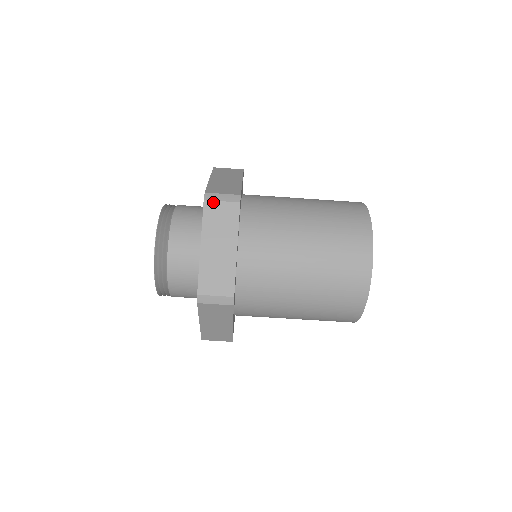
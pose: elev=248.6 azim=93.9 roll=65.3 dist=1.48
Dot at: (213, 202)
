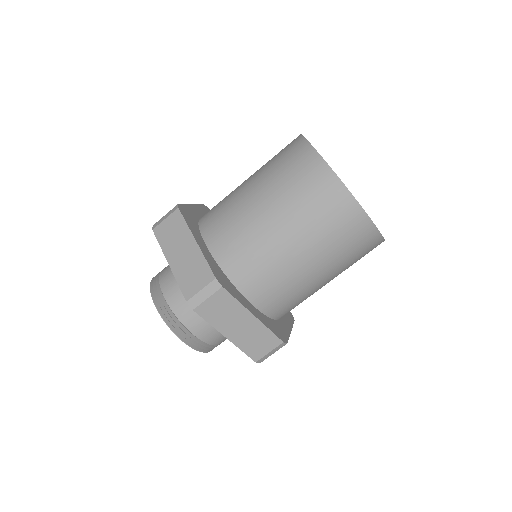
Dot at: (159, 225)
